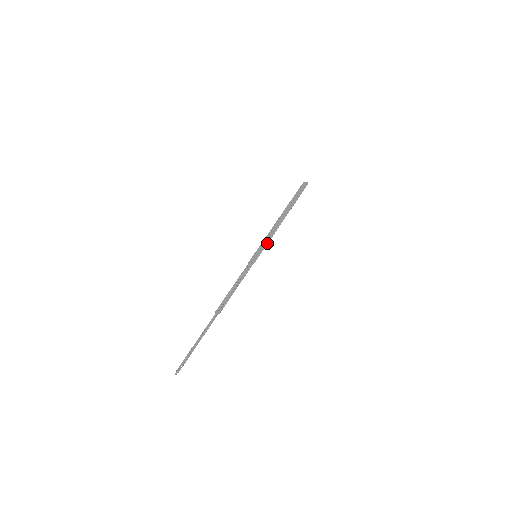
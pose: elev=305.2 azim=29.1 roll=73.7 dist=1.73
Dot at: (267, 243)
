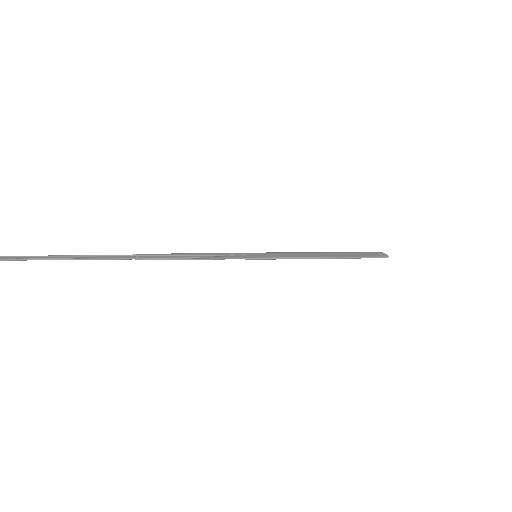
Dot at: (284, 257)
